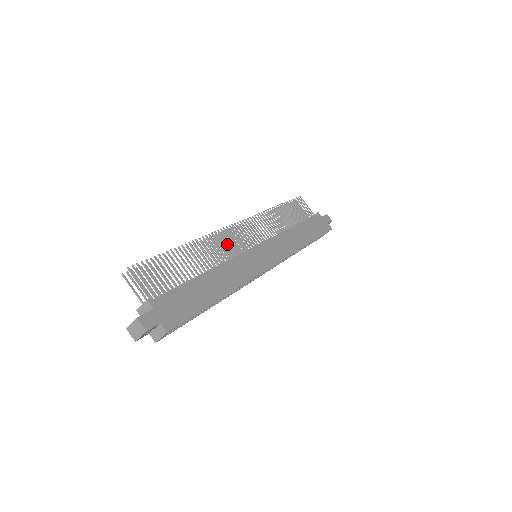
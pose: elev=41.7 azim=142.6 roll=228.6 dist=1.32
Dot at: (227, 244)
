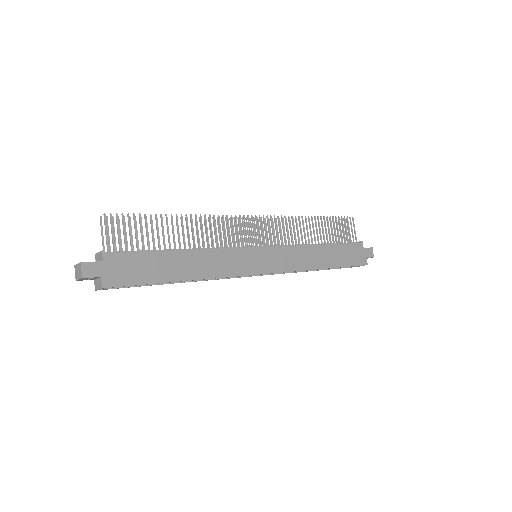
Dot at: (228, 232)
